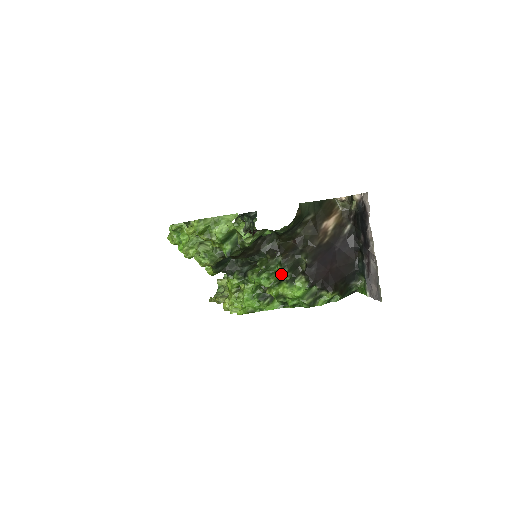
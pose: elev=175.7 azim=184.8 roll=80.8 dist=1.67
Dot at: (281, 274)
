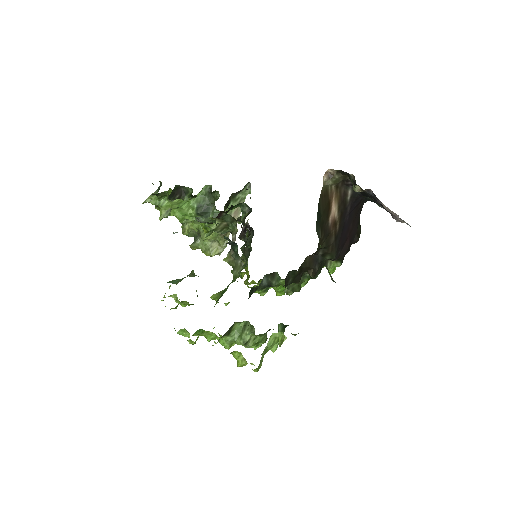
Dot at: occluded
